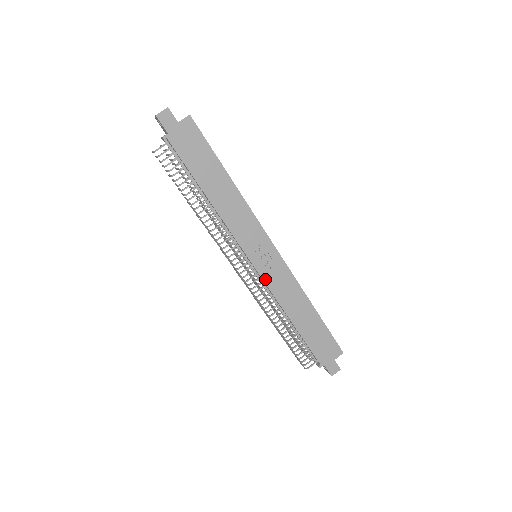
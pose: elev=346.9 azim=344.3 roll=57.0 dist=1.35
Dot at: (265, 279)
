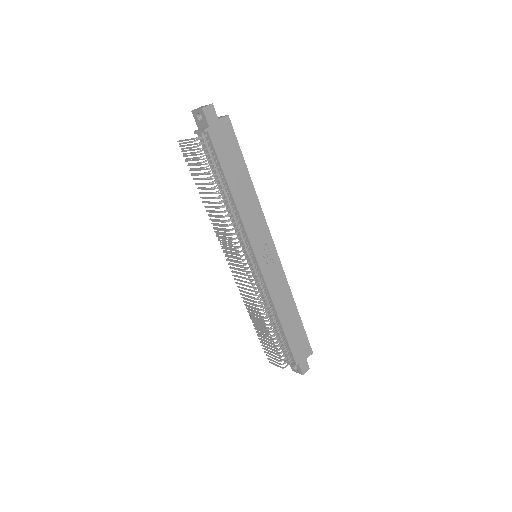
Dot at: (265, 277)
